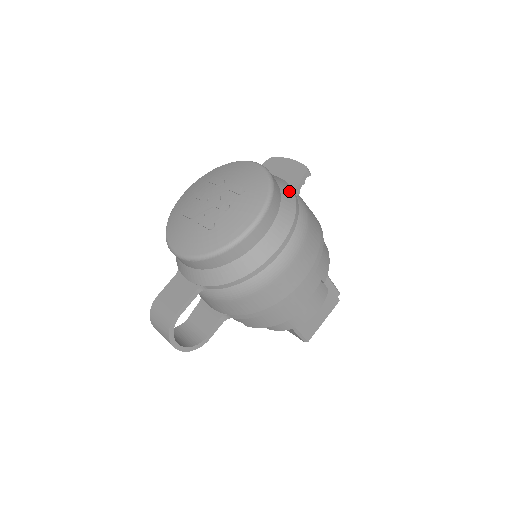
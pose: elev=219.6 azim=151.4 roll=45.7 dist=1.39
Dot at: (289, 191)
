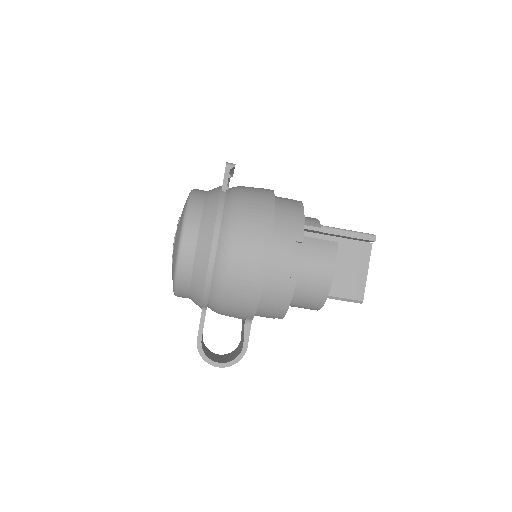
Dot at: (216, 193)
